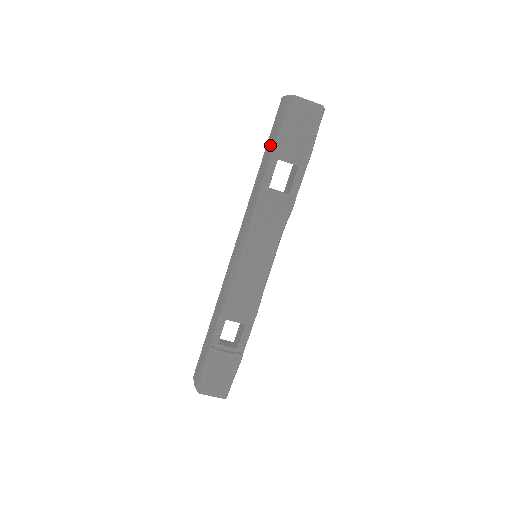
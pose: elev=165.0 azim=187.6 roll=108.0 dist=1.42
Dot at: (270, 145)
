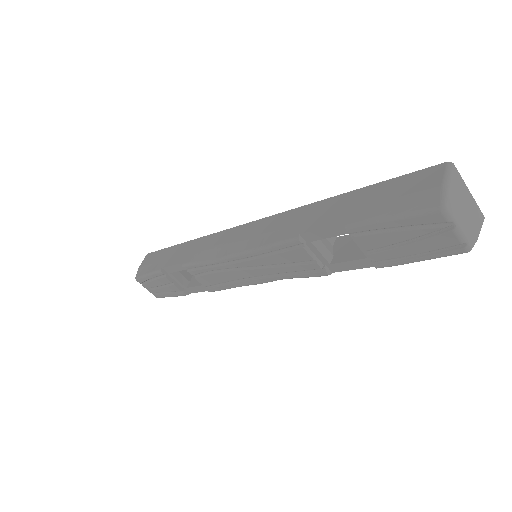
Dot at: (361, 204)
